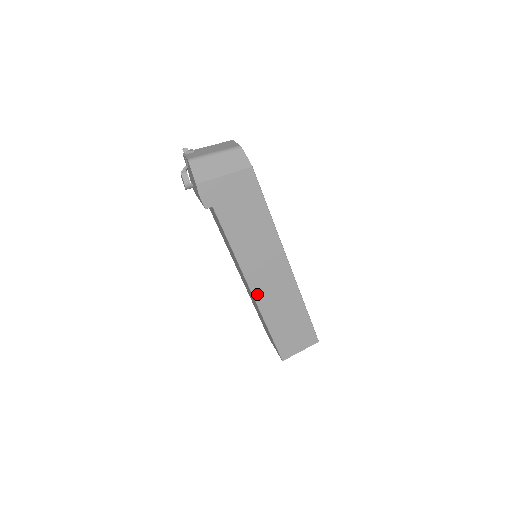
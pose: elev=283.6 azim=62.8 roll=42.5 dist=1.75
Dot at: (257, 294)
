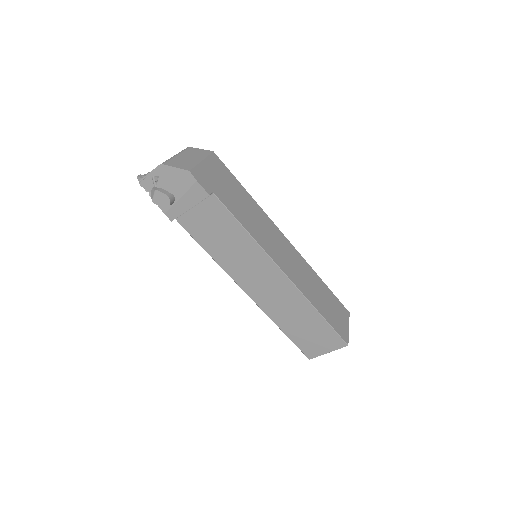
Dot at: (290, 277)
